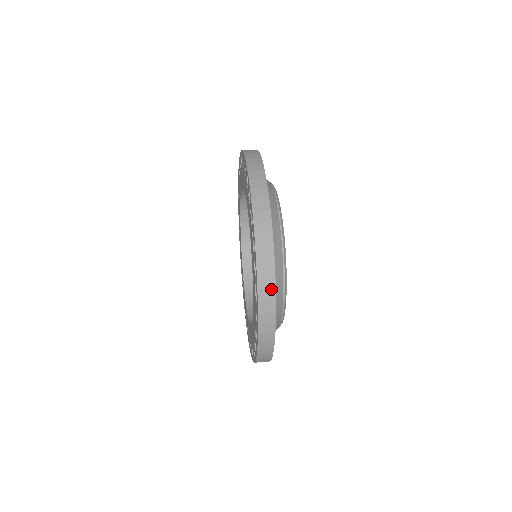
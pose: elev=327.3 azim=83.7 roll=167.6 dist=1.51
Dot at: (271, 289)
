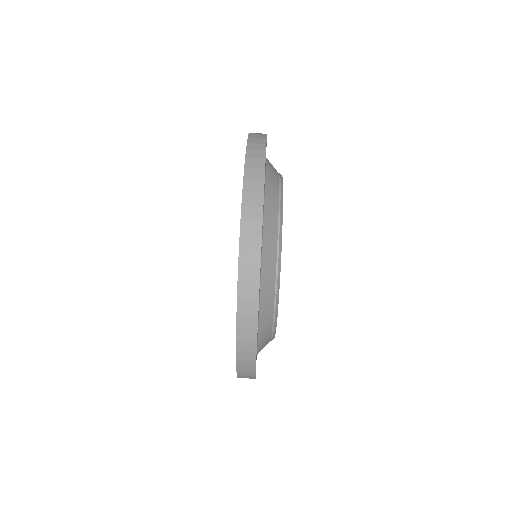
Dot at: (252, 341)
